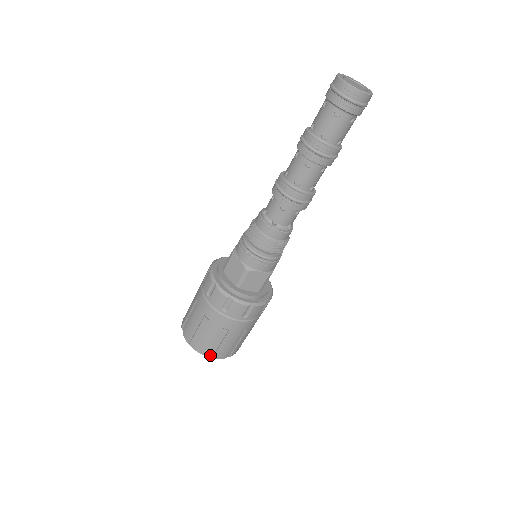
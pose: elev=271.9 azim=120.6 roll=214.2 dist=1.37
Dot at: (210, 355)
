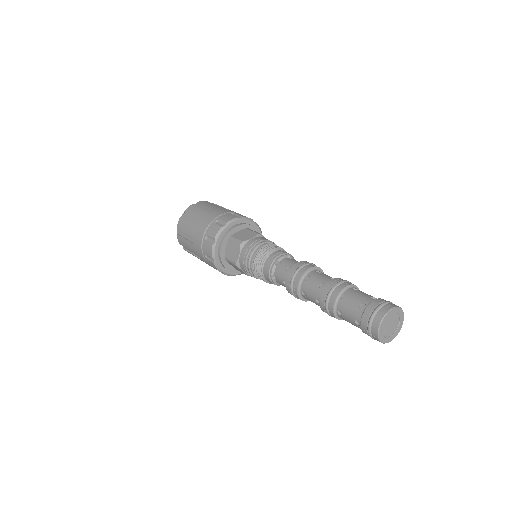
Dot at: (183, 246)
